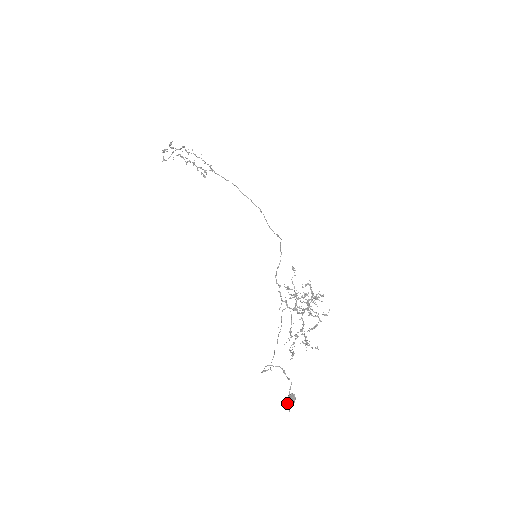
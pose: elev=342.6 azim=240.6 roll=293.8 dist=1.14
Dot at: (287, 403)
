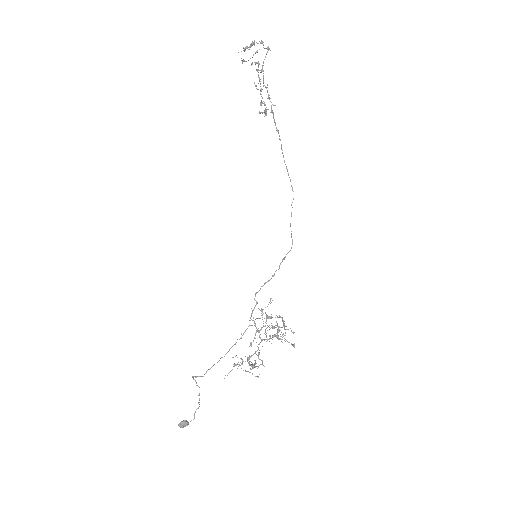
Dot at: occluded
